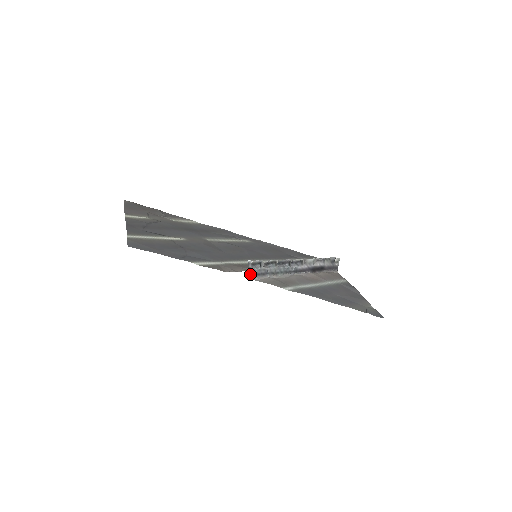
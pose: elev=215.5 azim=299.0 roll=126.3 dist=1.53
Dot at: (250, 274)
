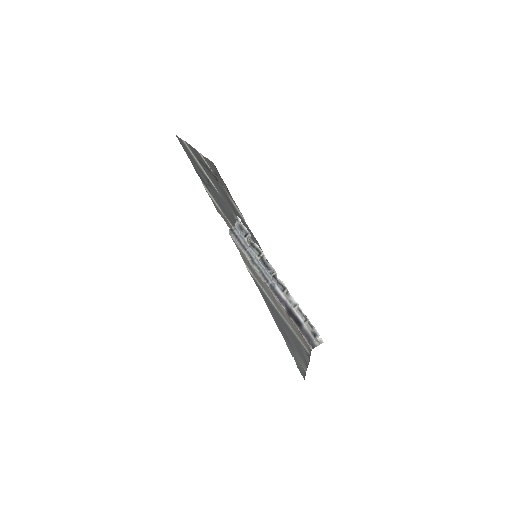
Dot at: (232, 229)
